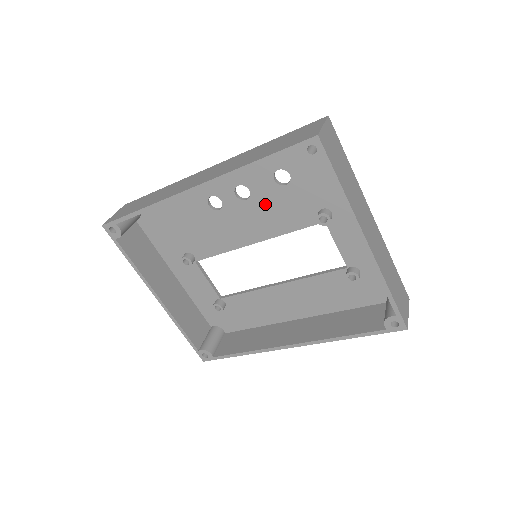
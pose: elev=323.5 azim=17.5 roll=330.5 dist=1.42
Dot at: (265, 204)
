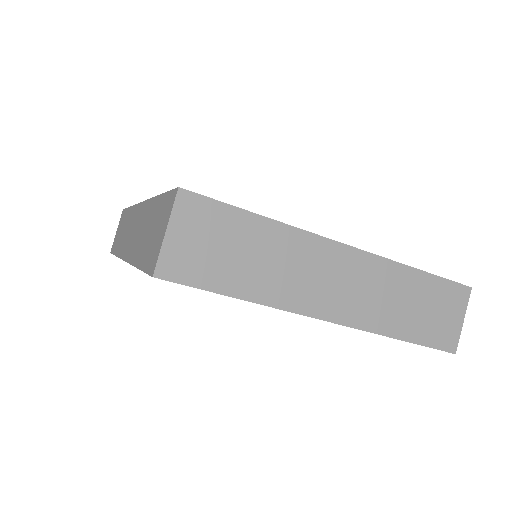
Dot at: occluded
